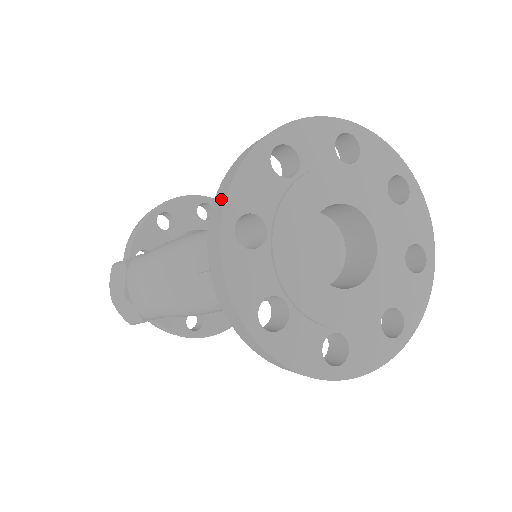
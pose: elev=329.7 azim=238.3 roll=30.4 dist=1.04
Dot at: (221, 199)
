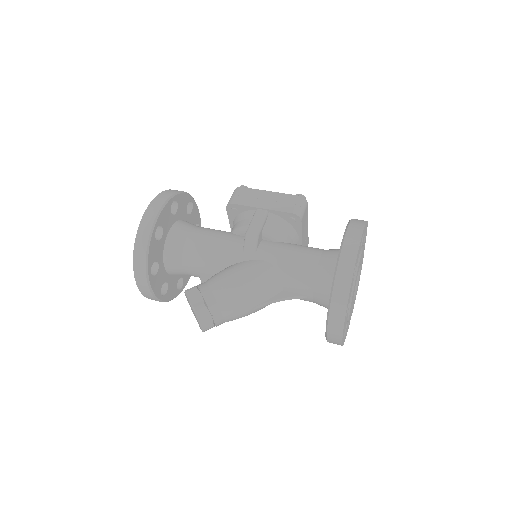
Dot at: (341, 307)
